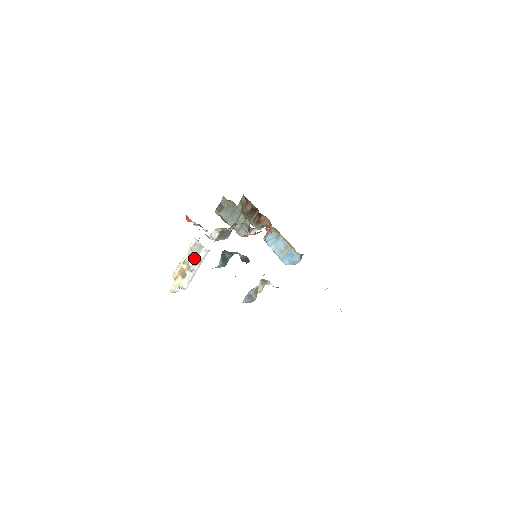
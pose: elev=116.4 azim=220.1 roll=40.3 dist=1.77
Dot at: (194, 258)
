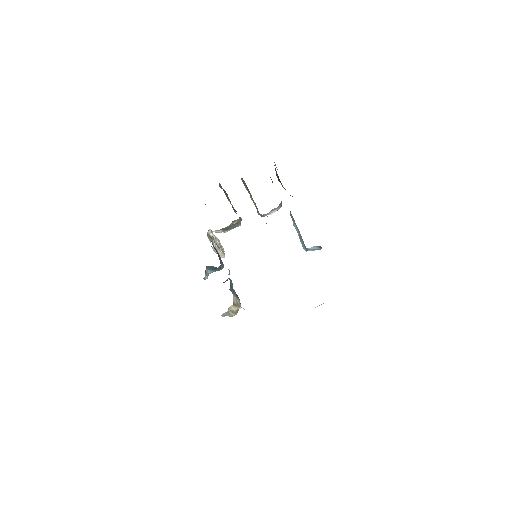
Dot at: occluded
